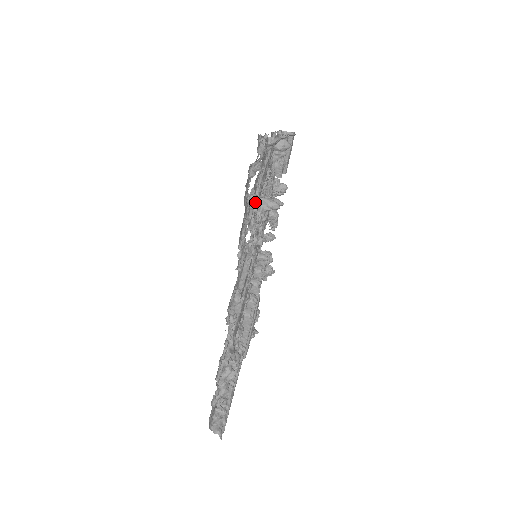
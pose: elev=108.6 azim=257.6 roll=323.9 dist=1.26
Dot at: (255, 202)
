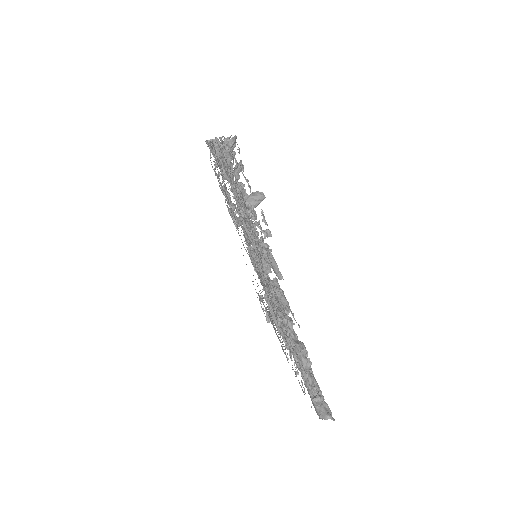
Dot at: occluded
